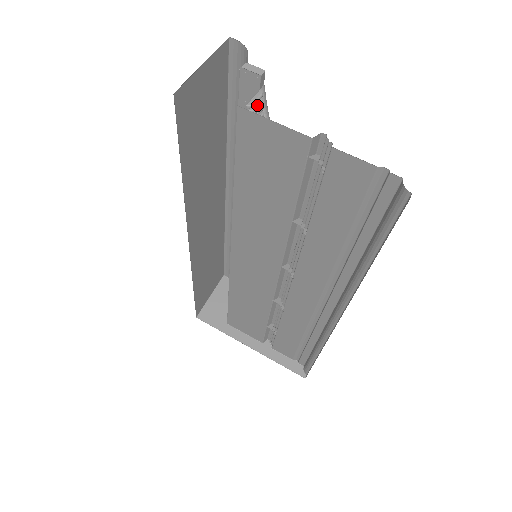
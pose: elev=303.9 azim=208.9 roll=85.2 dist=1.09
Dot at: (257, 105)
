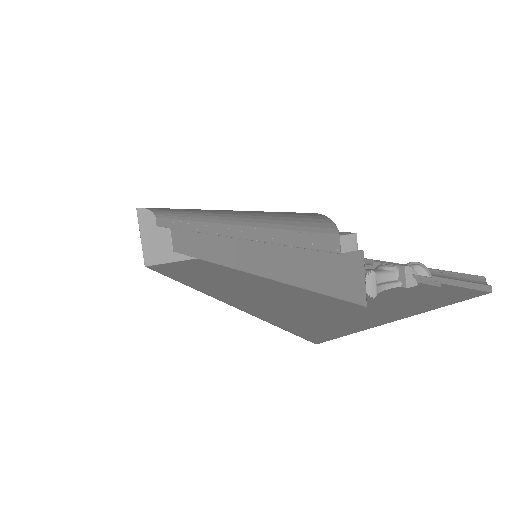
Dot at: (374, 287)
